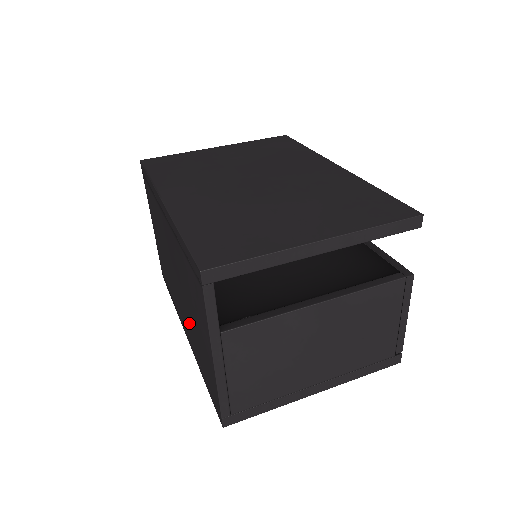
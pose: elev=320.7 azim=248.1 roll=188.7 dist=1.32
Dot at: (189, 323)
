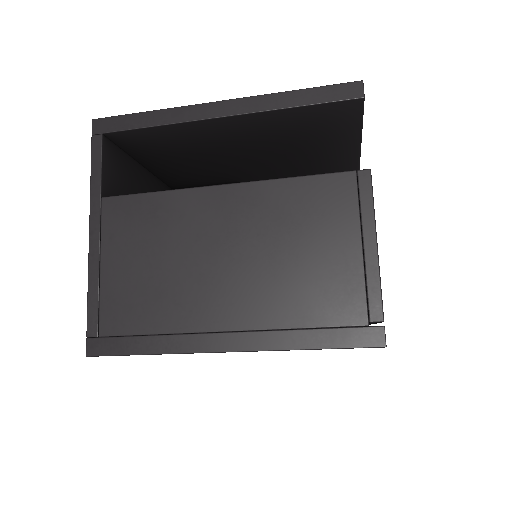
Dot at: occluded
